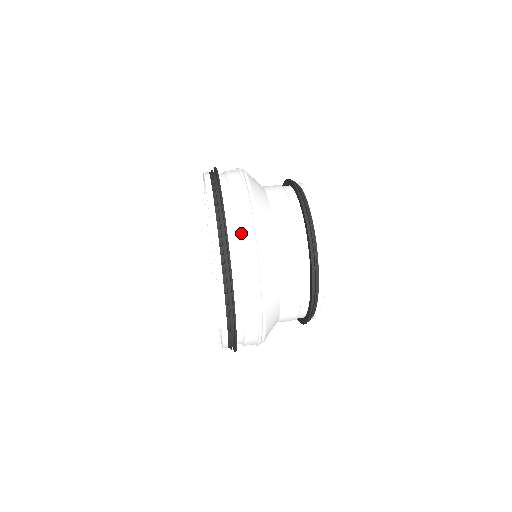
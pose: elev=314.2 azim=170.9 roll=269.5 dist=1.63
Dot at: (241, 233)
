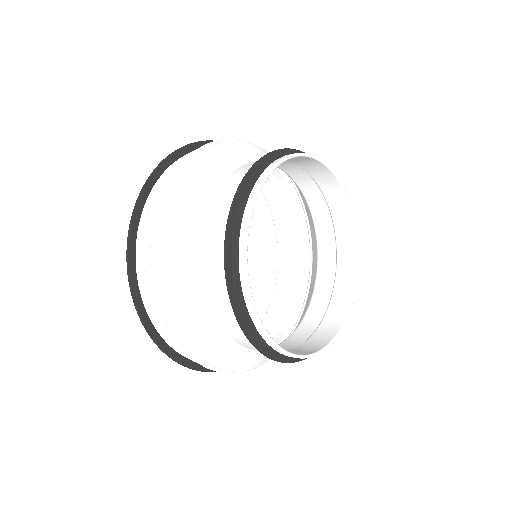
Dot at: (153, 308)
